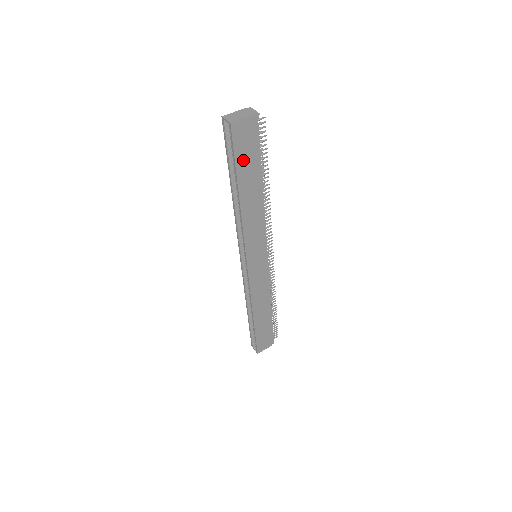
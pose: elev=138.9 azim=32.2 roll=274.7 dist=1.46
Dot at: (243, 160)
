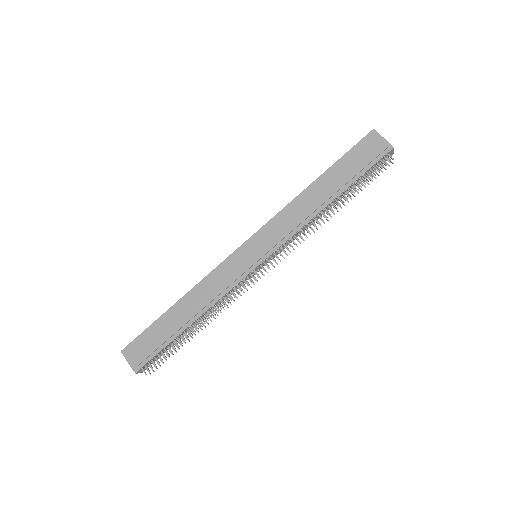
Dot at: (349, 161)
